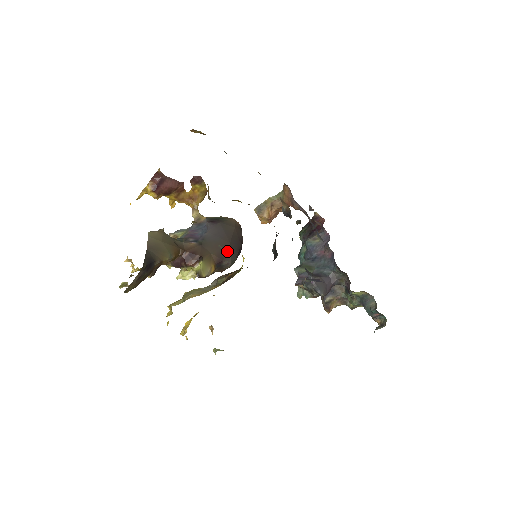
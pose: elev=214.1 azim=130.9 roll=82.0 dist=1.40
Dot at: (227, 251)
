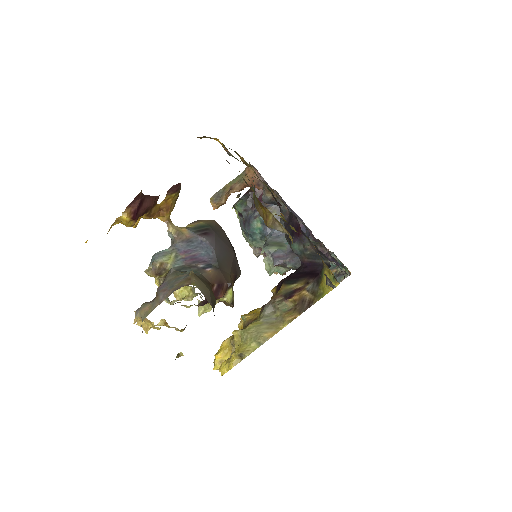
Dot at: (236, 263)
